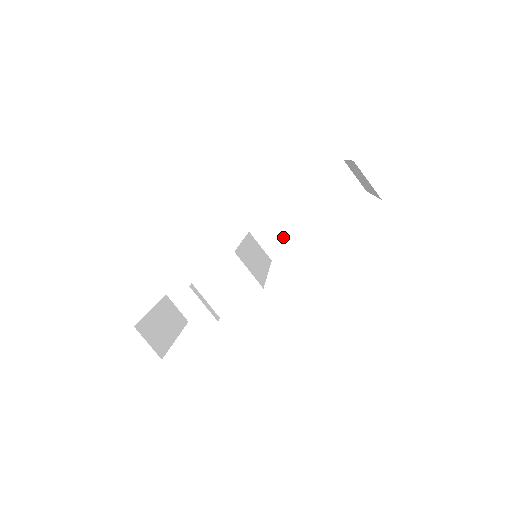
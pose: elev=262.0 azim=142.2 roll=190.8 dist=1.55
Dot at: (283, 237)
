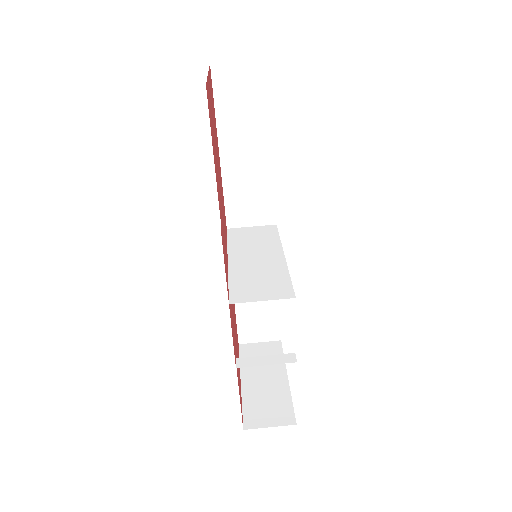
Dot at: (258, 196)
